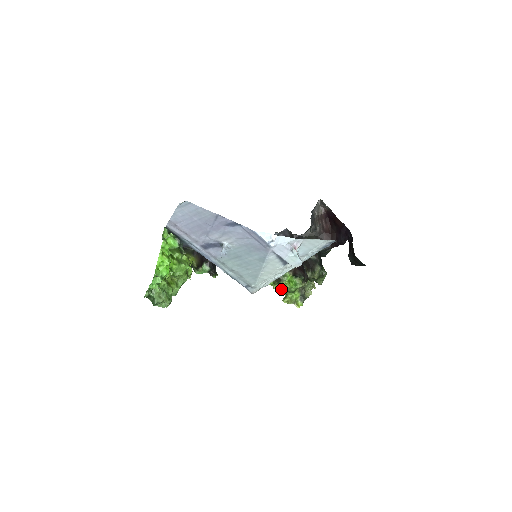
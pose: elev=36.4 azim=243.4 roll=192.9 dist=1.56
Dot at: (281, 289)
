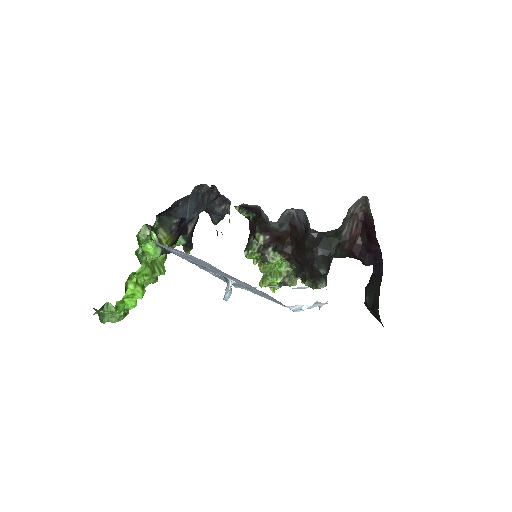
Dot at: (262, 267)
